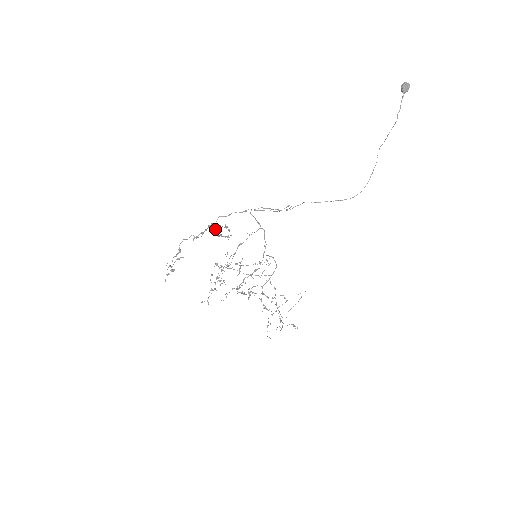
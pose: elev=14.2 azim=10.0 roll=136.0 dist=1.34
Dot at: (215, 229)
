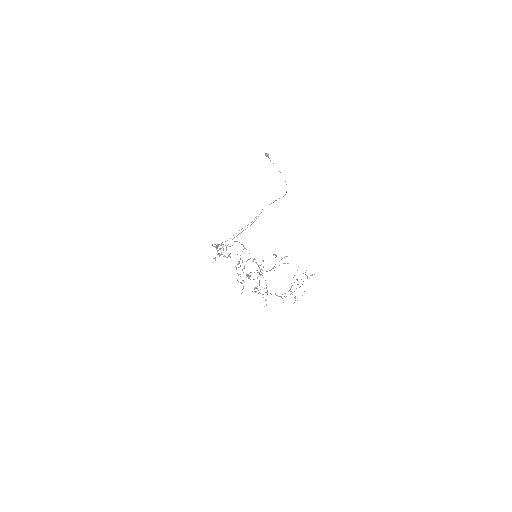
Dot at: (219, 254)
